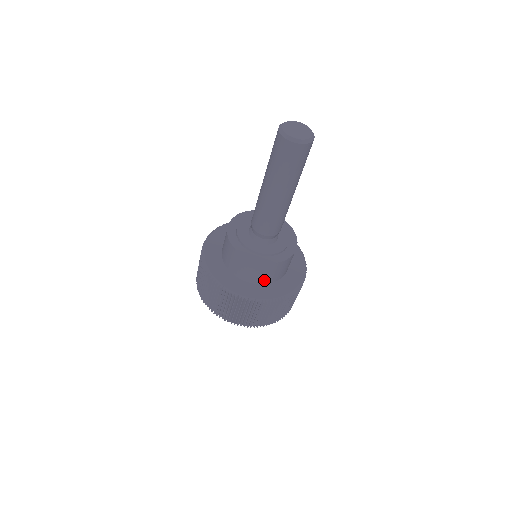
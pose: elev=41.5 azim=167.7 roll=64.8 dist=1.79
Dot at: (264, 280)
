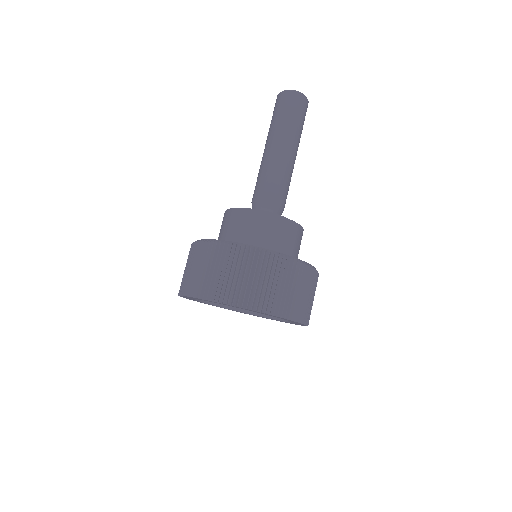
Dot at: (232, 239)
